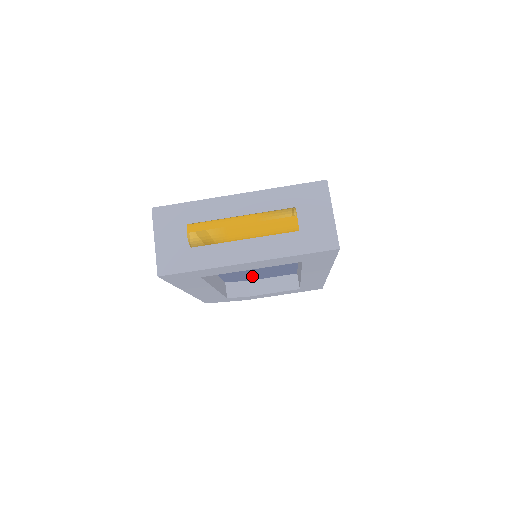
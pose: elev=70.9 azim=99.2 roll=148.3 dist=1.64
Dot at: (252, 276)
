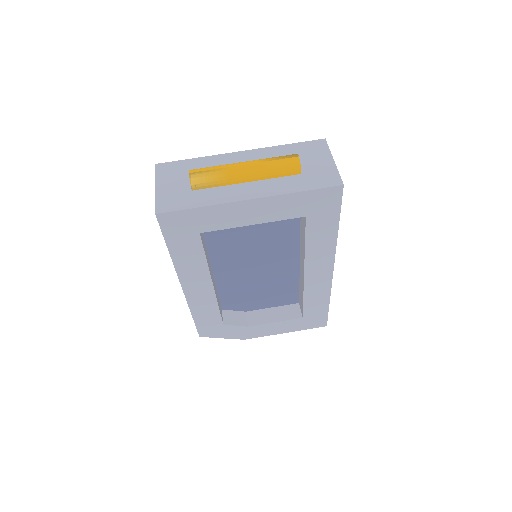
Dot at: (251, 298)
